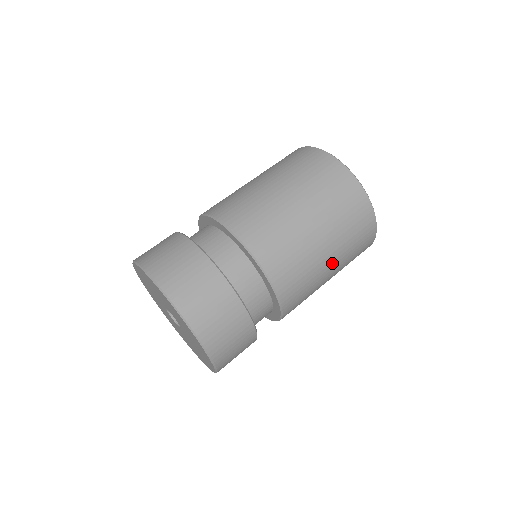
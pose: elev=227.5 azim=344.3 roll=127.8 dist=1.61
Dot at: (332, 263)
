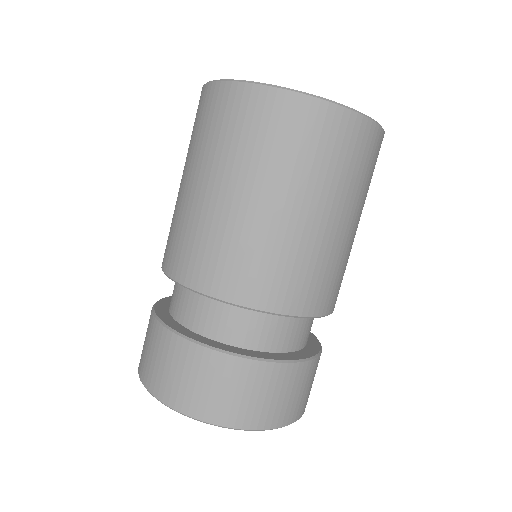
Dot at: (355, 222)
